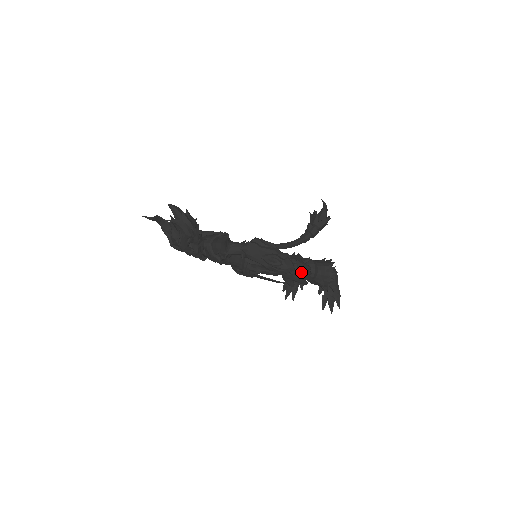
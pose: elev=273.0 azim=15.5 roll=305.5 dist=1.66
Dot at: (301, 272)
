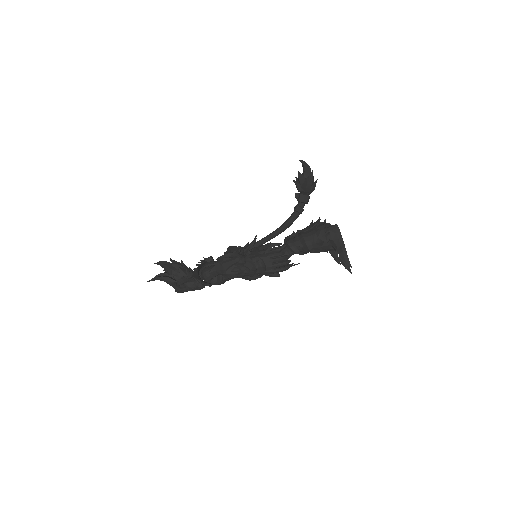
Dot at: (269, 265)
